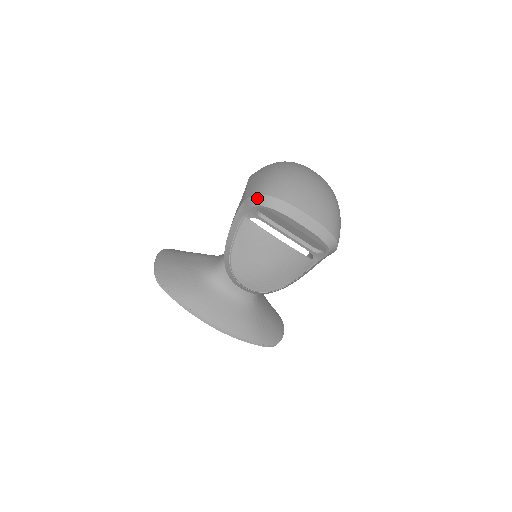
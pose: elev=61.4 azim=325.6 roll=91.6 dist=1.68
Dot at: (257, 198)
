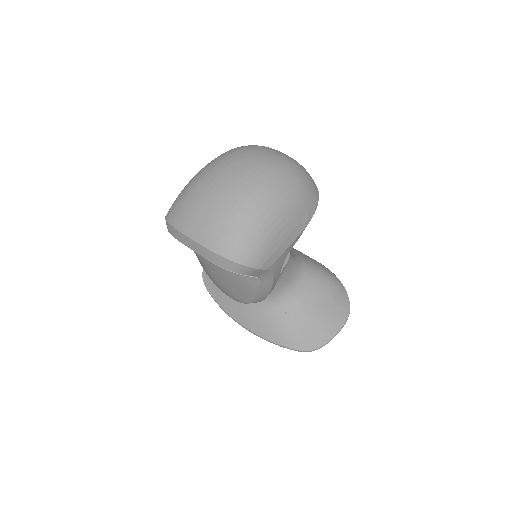
Dot at: occluded
